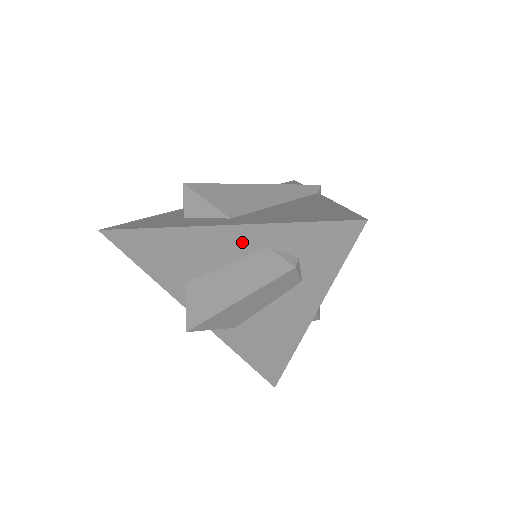
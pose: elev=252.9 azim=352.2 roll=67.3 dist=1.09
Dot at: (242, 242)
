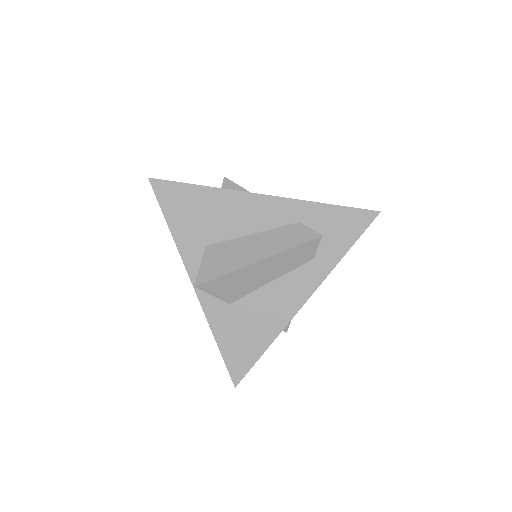
Dot at: (280, 213)
